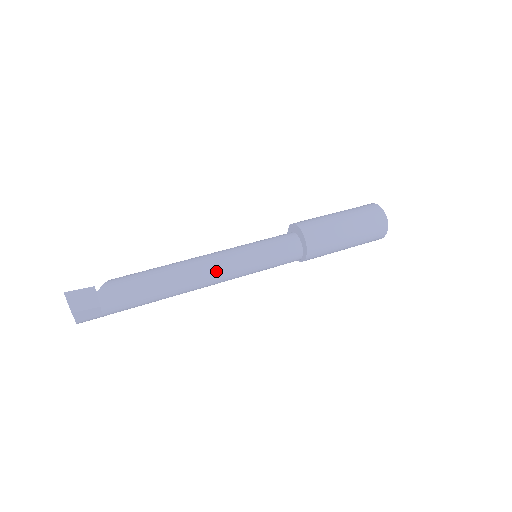
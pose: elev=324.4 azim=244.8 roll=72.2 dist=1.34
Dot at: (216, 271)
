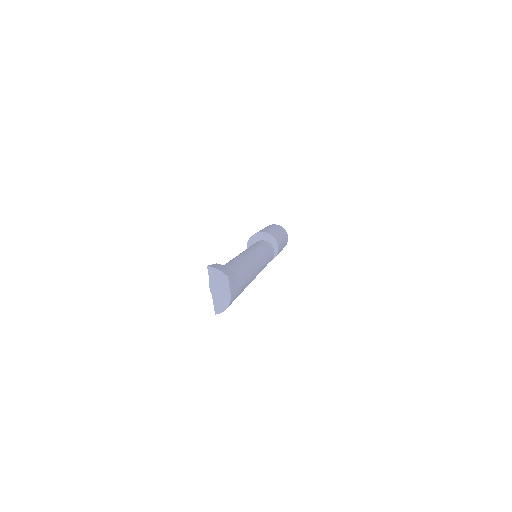
Dot at: (255, 255)
